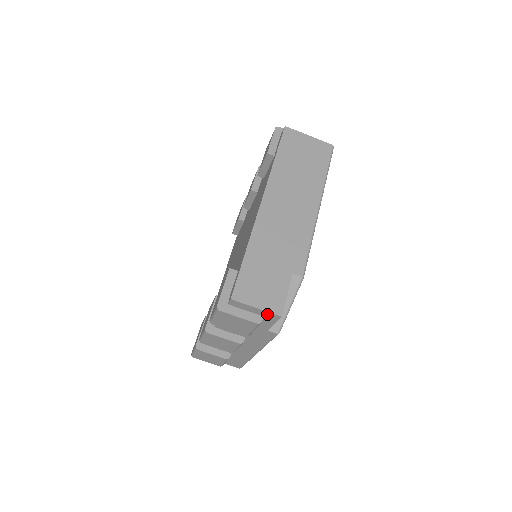
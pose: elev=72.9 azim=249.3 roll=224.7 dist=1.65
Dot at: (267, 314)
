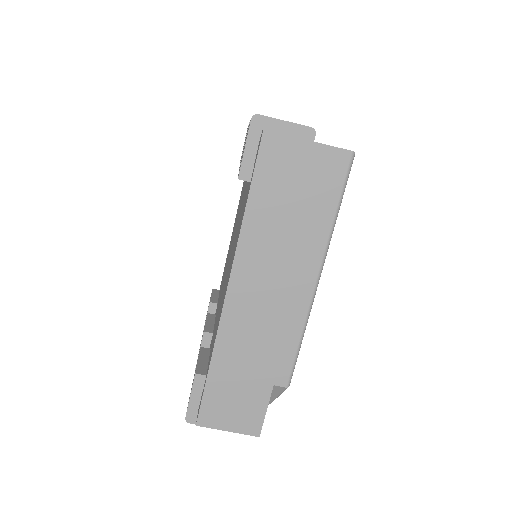
Dot at: (243, 429)
